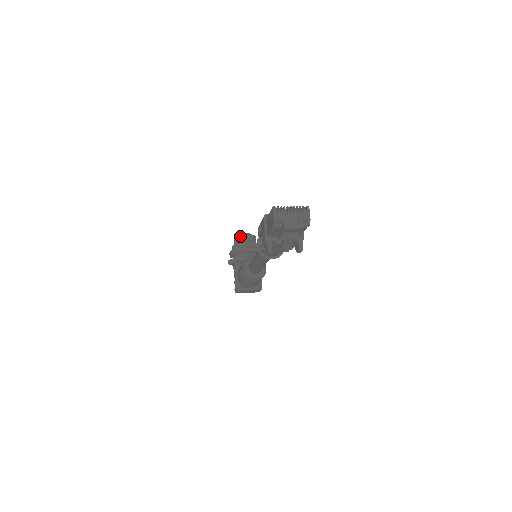
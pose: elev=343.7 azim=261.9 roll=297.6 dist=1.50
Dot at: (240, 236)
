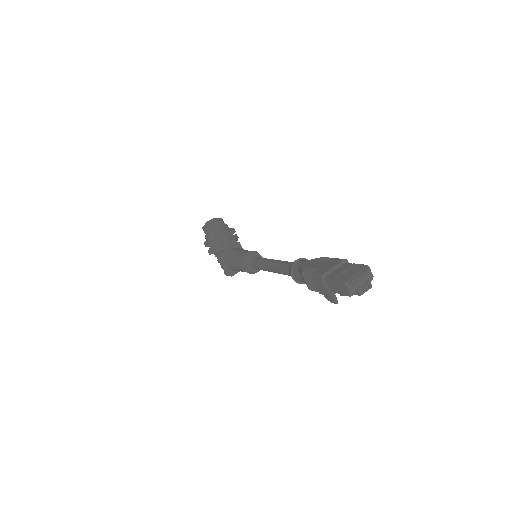
Dot at: (211, 227)
